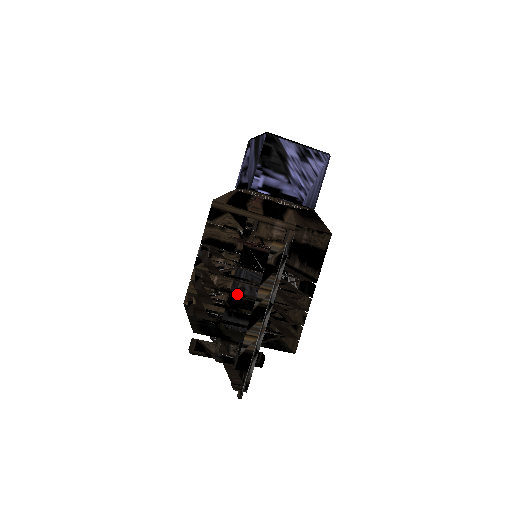
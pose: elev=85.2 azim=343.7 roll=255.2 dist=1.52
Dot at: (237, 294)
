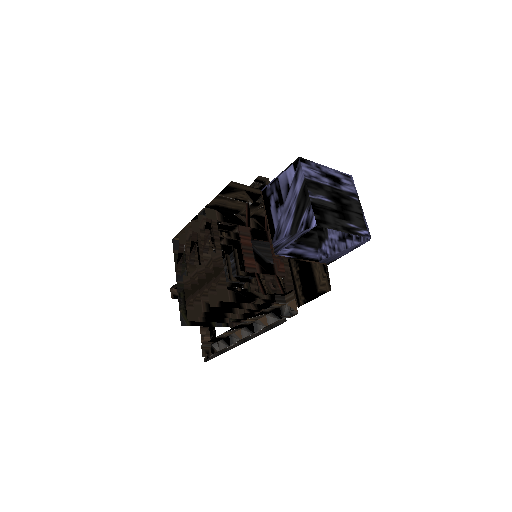
Dot at: (227, 310)
